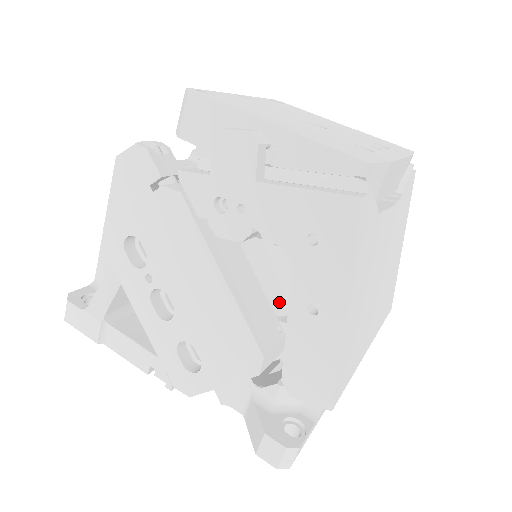
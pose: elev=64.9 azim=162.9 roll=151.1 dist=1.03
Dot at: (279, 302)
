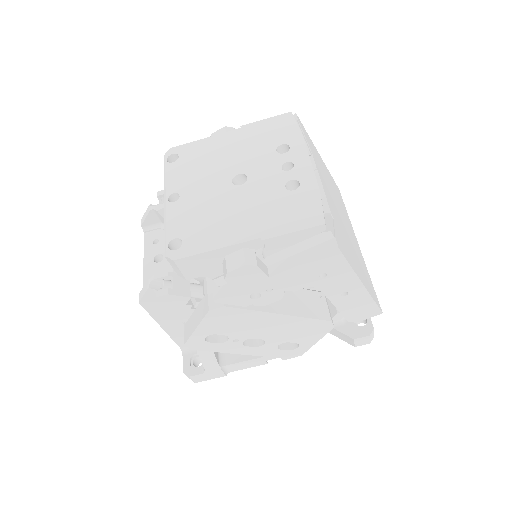
Dot at: occluded
